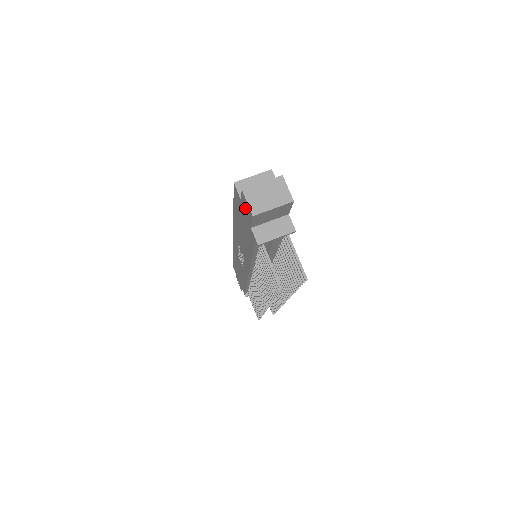
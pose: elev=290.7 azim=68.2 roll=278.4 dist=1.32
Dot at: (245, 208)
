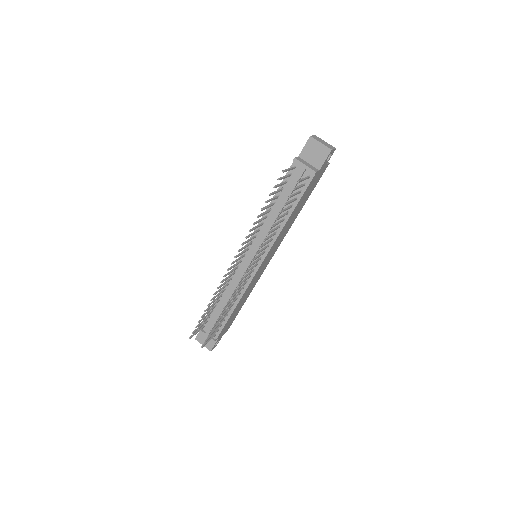
Dot at: occluded
